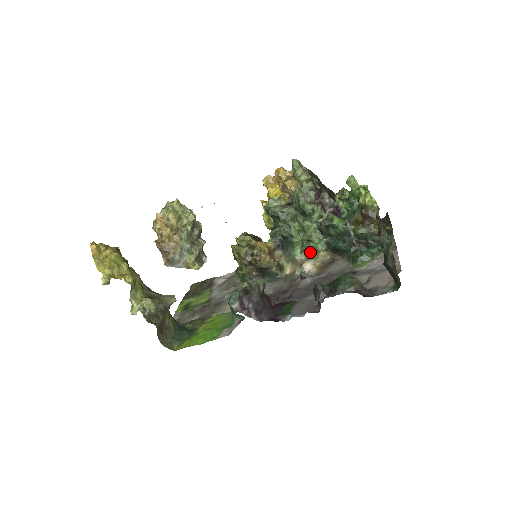
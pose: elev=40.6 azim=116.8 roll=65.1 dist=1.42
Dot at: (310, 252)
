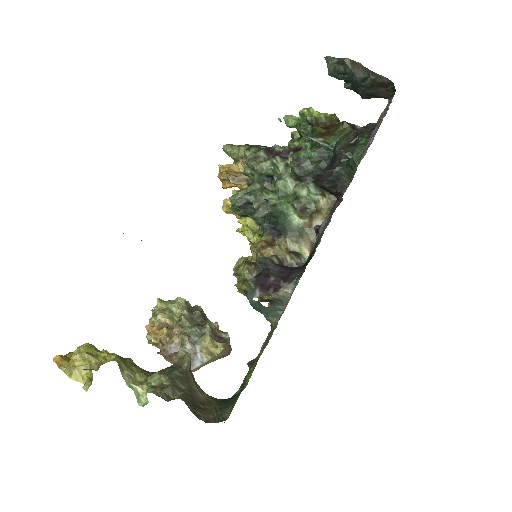
Dot at: (308, 209)
